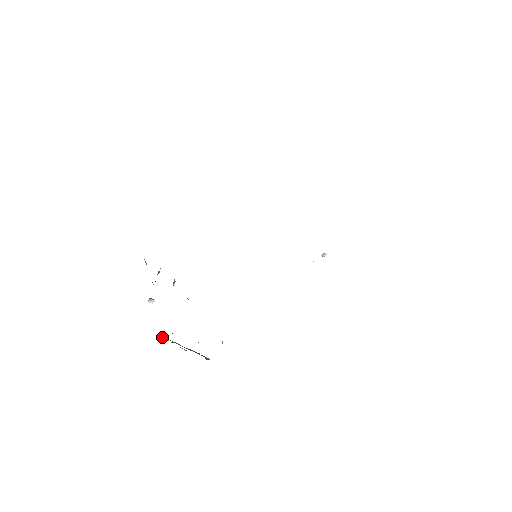
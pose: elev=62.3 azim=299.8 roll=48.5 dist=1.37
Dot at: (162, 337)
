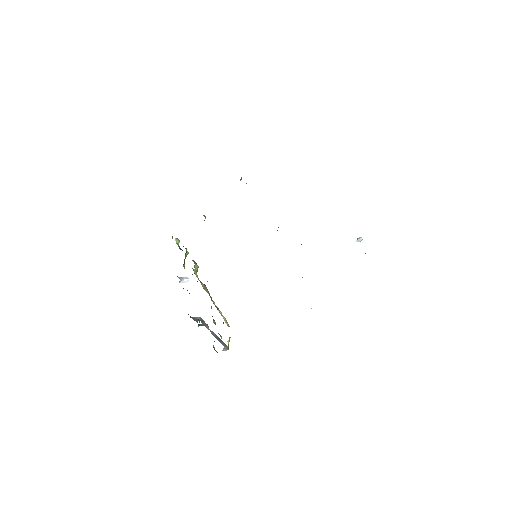
Dot at: (193, 318)
